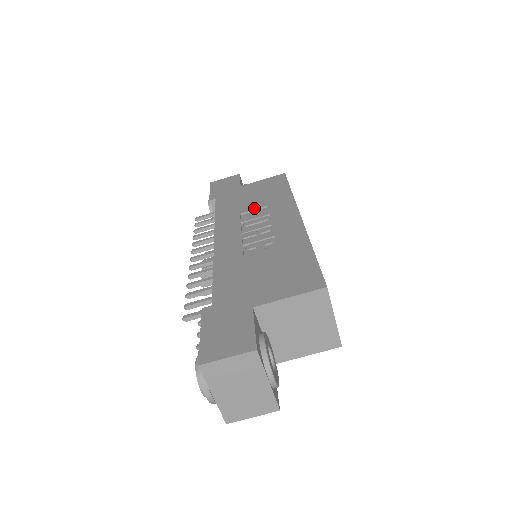
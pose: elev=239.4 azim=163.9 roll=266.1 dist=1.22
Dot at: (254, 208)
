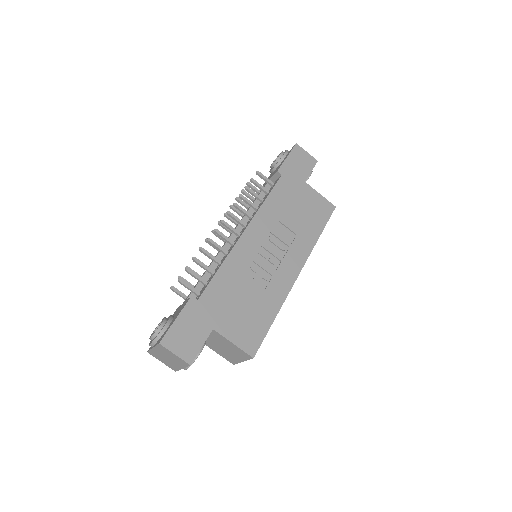
Dot at: (289, 226)
